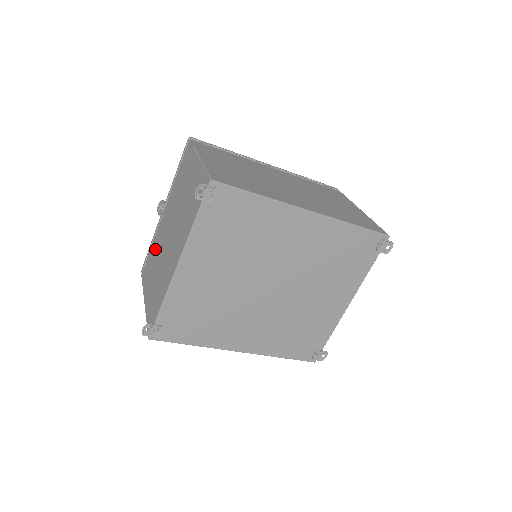
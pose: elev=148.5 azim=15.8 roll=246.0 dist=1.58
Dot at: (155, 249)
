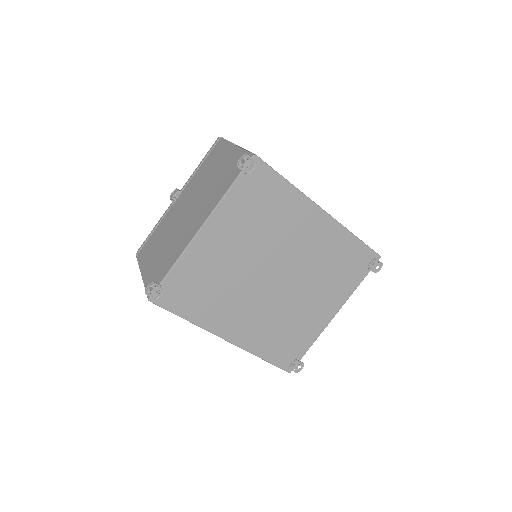
Dot at: (162, 229)
